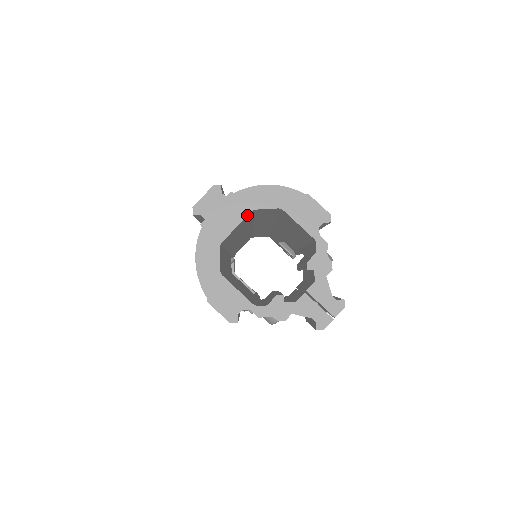
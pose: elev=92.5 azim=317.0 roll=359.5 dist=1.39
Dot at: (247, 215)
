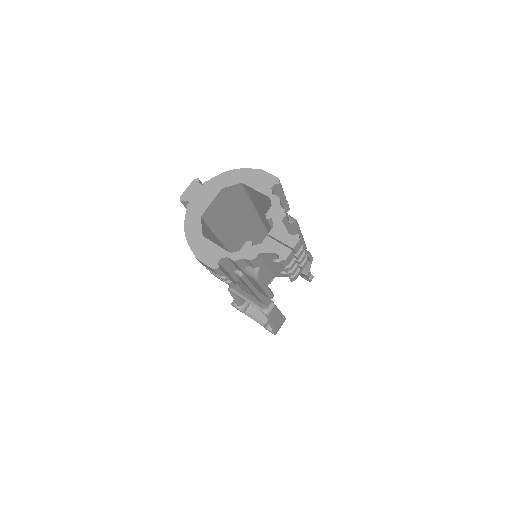
Dot at: (218, 193)
